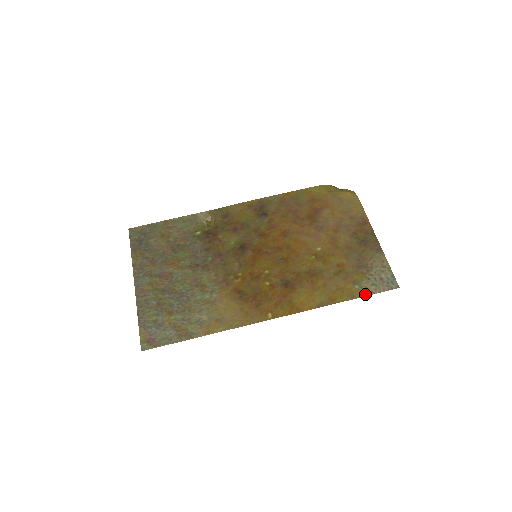
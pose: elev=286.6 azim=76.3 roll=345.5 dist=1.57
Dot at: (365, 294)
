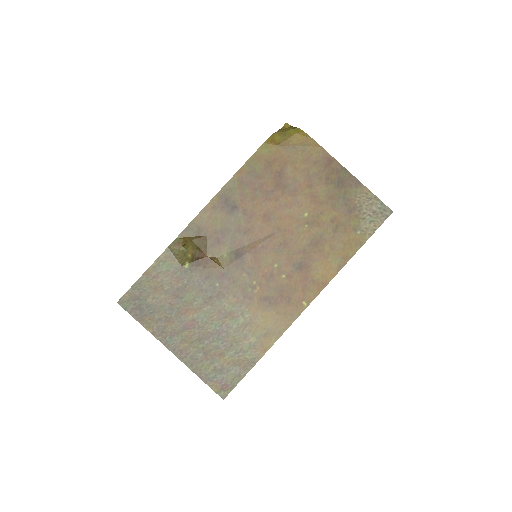
Dot at: (369, 235)
